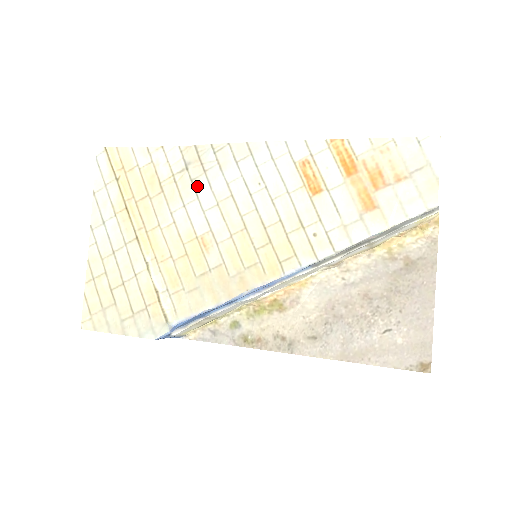
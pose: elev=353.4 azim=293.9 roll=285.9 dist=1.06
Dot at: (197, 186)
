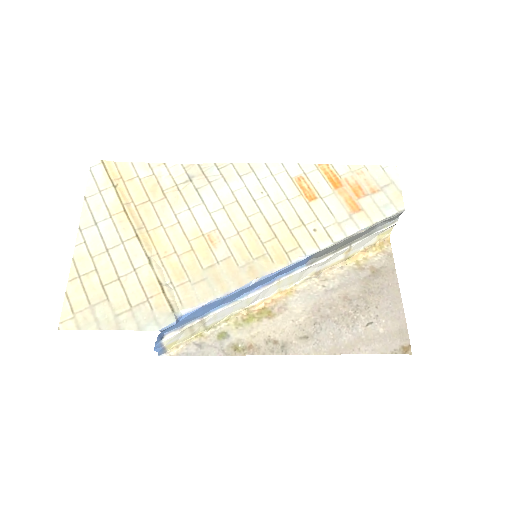
Dot at: (202, 193)
